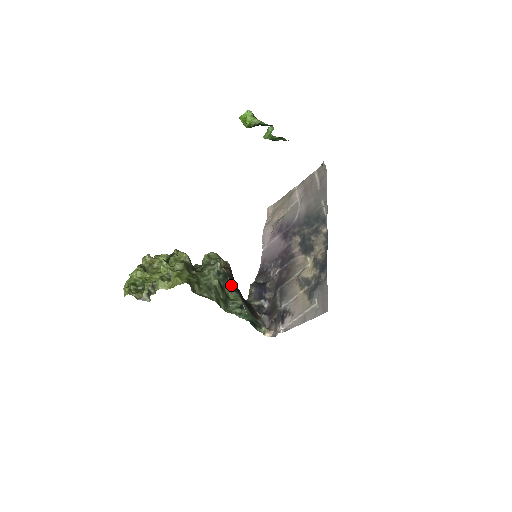
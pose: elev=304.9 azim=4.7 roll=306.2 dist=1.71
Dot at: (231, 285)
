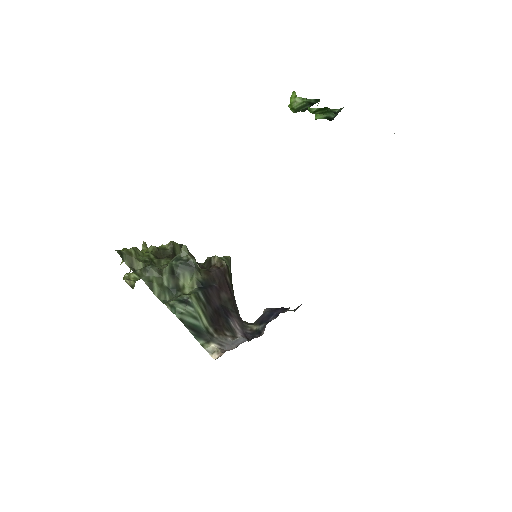
Dot at: (196, 279)
